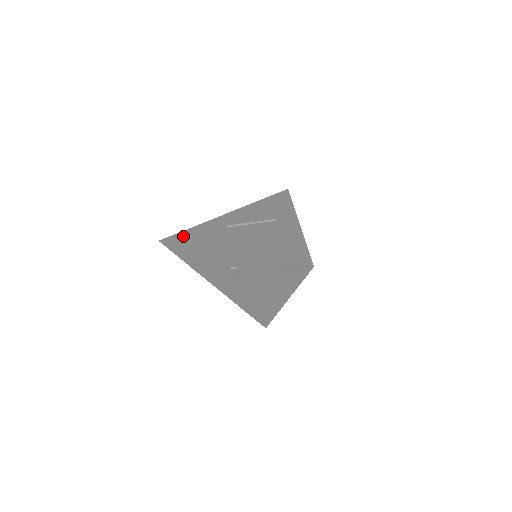
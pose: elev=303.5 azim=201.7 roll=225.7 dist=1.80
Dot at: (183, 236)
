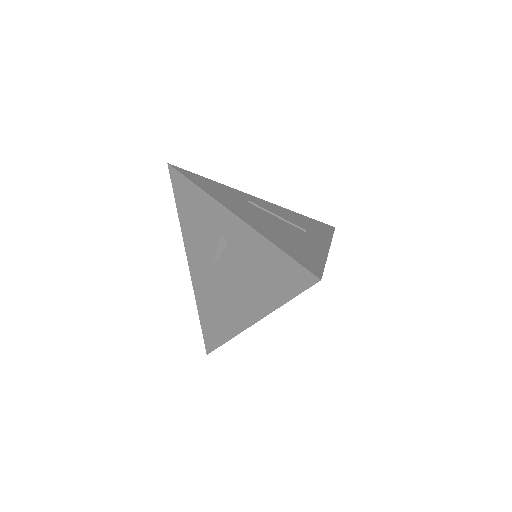
Dot at: (196, 176)
